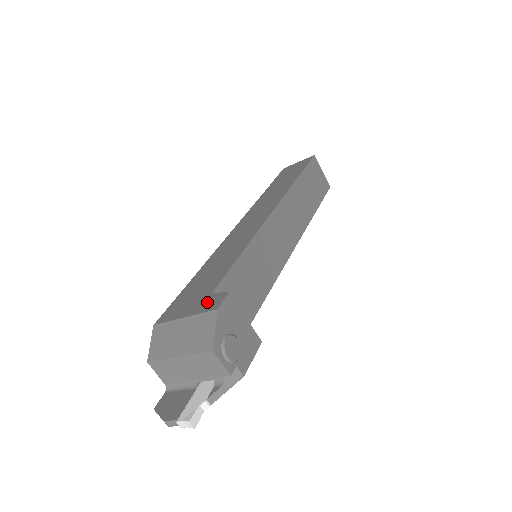
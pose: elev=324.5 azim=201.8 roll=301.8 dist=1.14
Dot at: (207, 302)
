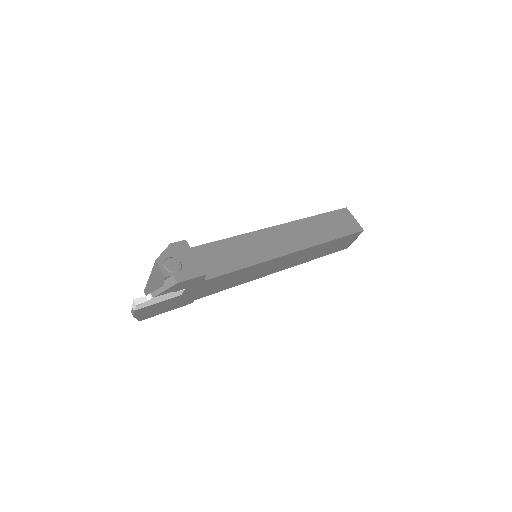
Dot at: occluded
